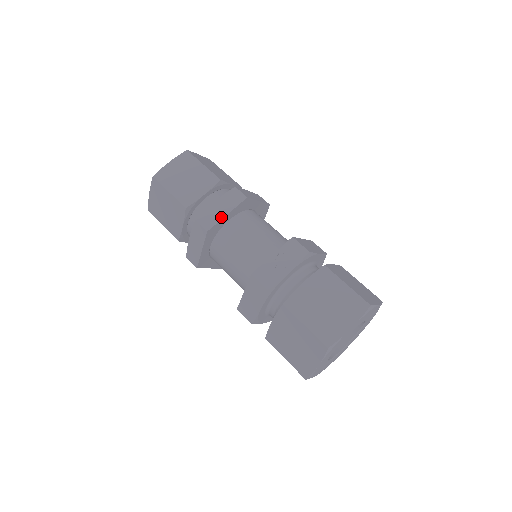
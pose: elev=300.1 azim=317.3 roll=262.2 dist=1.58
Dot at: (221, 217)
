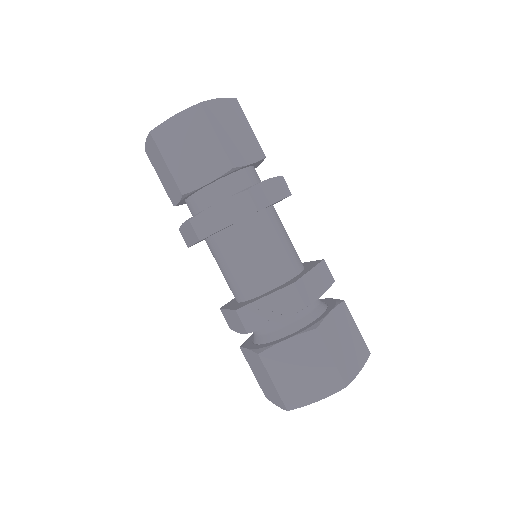
Dot at: (220, 227)
